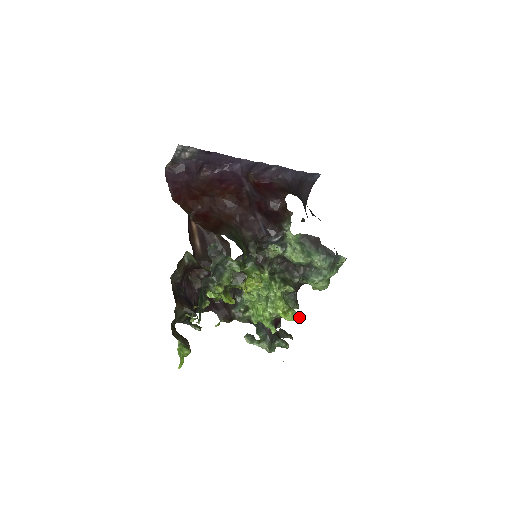
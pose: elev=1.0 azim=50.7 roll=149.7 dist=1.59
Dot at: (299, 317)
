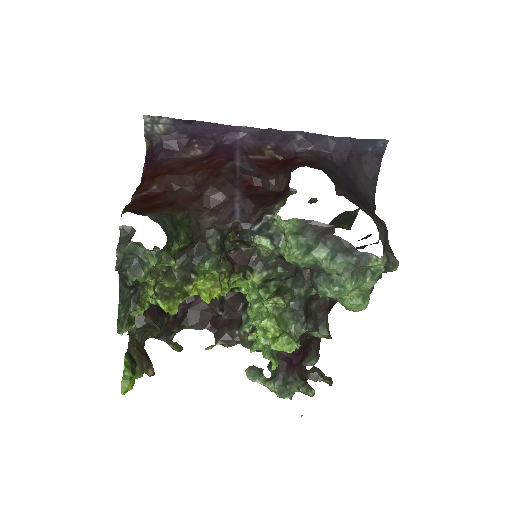
Dot at: (292, 346)
